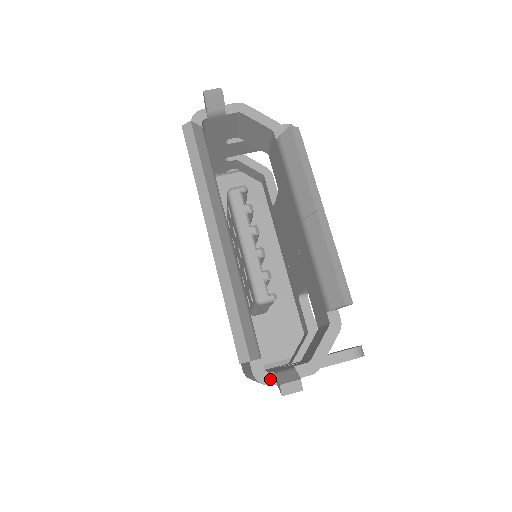
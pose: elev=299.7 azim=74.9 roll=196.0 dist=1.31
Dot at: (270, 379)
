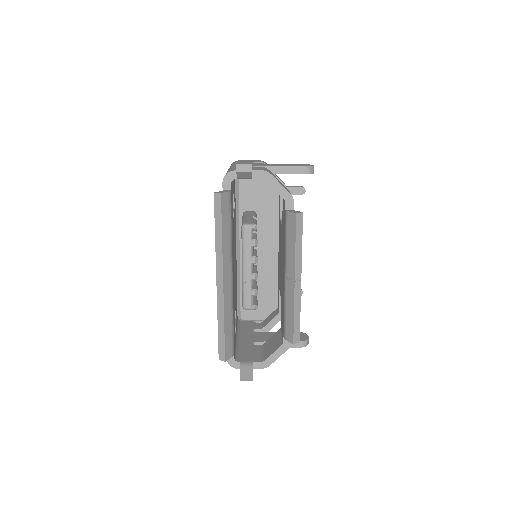
Dot at: (237, 365)
